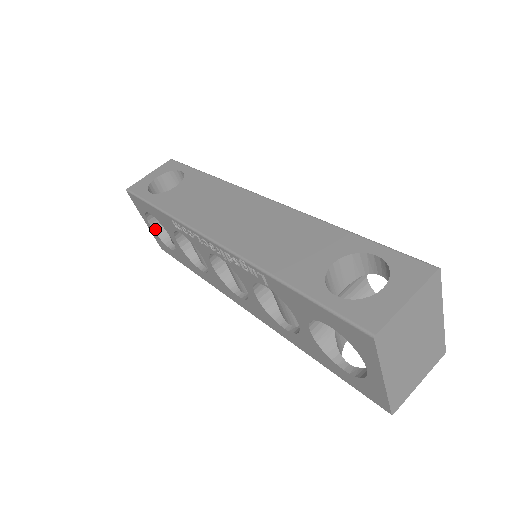
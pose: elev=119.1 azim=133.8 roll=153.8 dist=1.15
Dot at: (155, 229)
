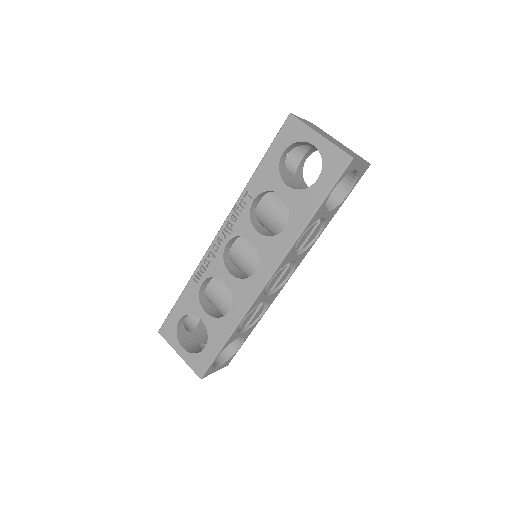
Dot at: (188, 351)
